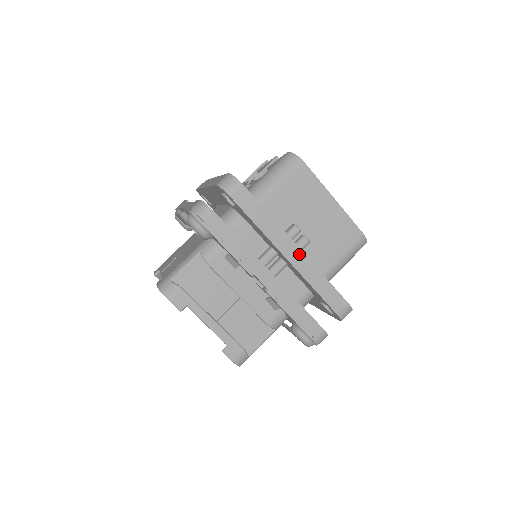
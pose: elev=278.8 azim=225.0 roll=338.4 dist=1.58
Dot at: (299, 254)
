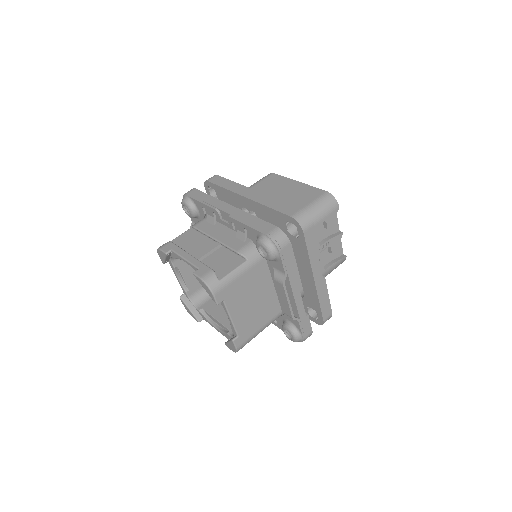
Dot at: (255, 193)
